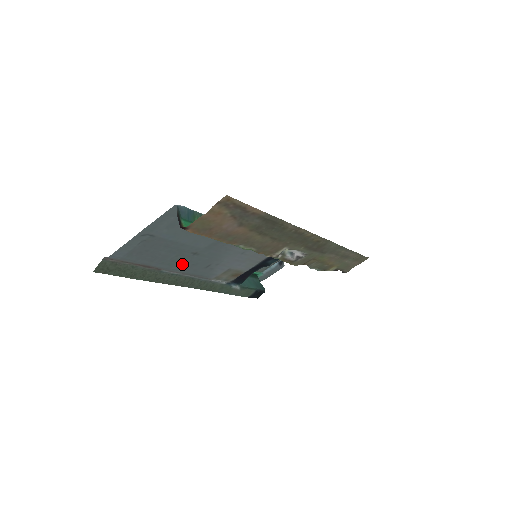
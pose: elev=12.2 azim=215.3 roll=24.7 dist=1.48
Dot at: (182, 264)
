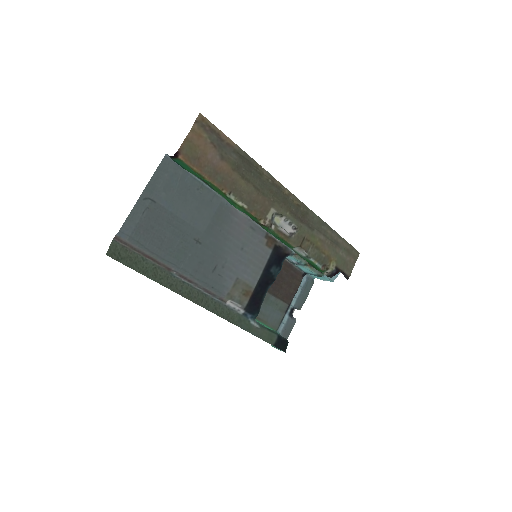
Dot at: (189, 260)
